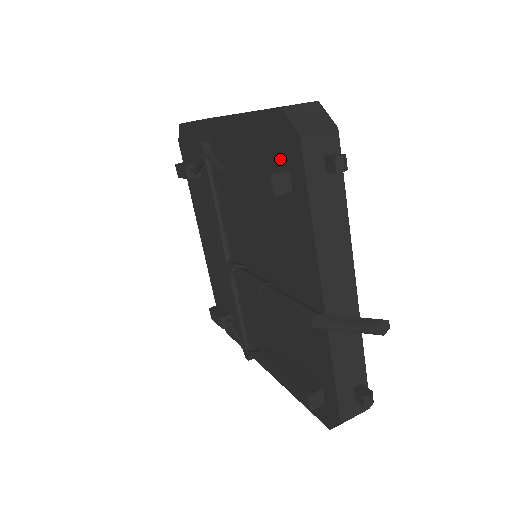
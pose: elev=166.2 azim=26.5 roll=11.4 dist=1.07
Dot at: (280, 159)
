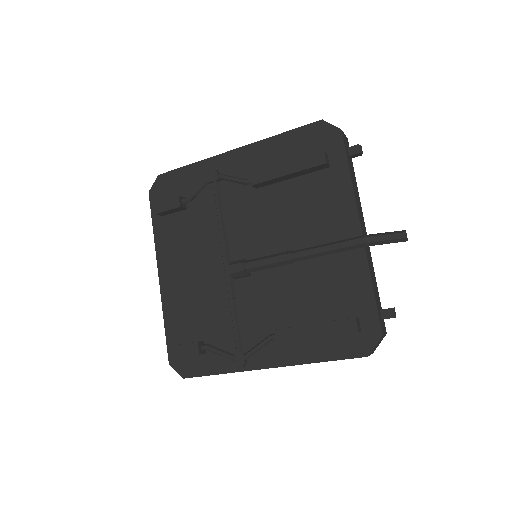
Dot at: (318, 150)
